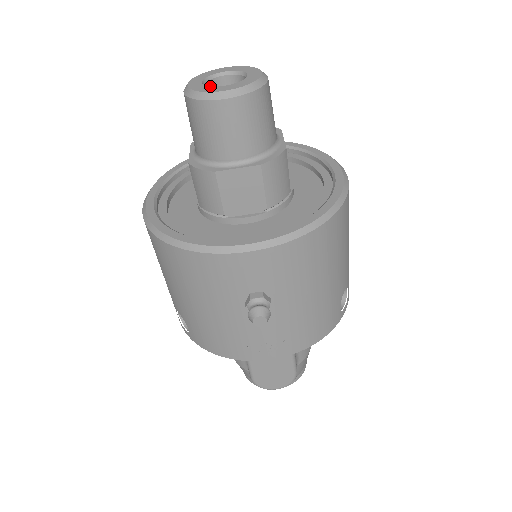
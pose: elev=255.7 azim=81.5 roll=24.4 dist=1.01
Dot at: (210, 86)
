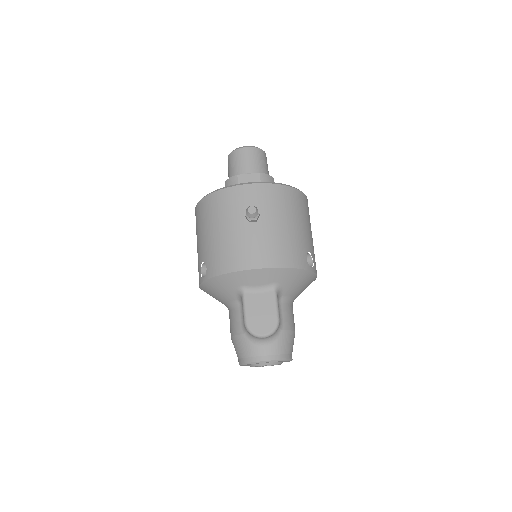
Dot at: occluded
